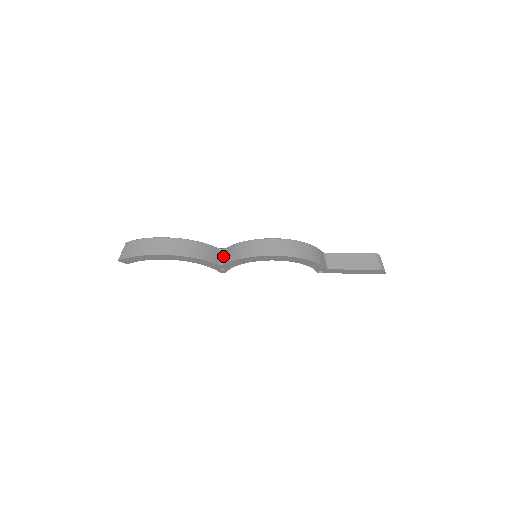
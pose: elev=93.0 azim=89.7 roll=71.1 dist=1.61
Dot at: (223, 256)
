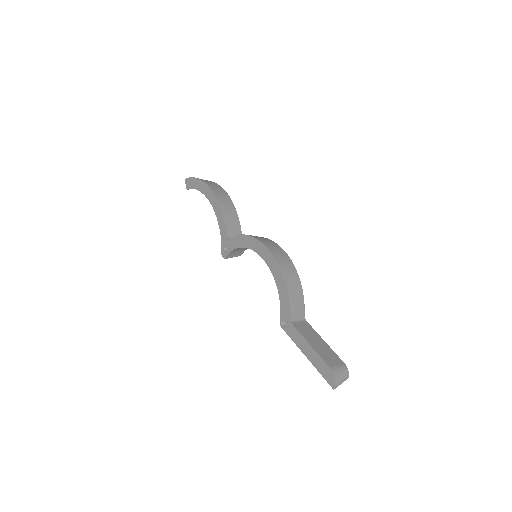
Dot at: occluded
